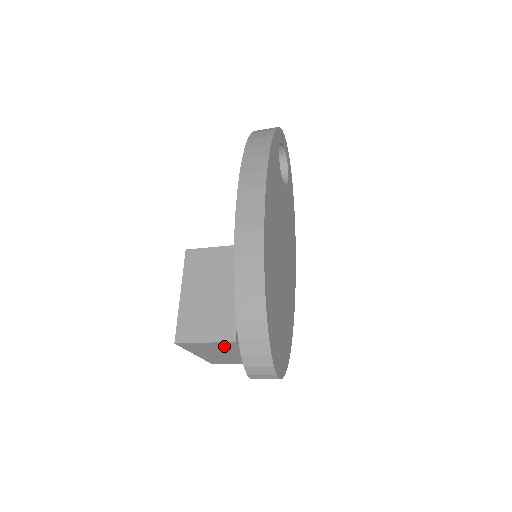
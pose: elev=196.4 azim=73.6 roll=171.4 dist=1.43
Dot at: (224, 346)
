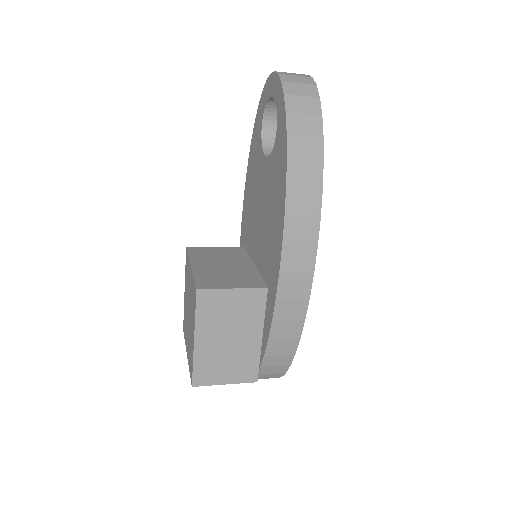
Dot at: occluded
